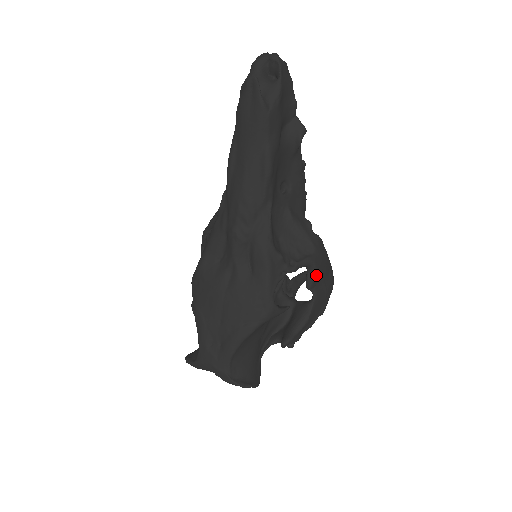
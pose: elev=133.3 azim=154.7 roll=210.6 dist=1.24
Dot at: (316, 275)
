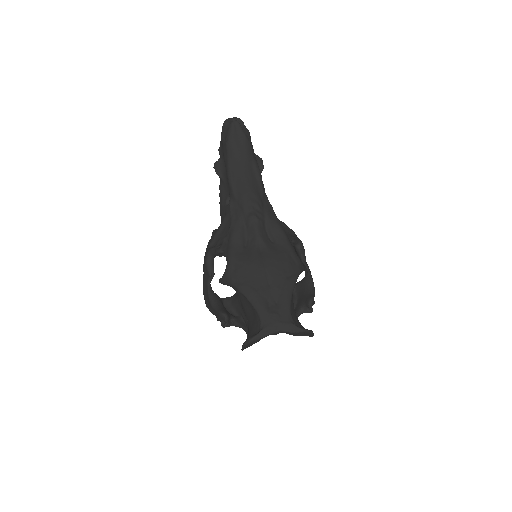
Dot at: (304, 250)
